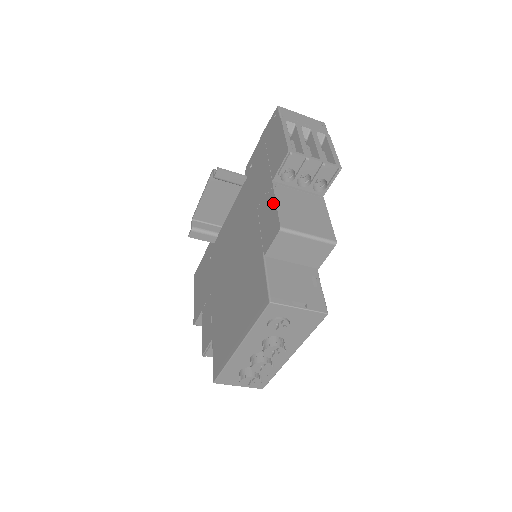
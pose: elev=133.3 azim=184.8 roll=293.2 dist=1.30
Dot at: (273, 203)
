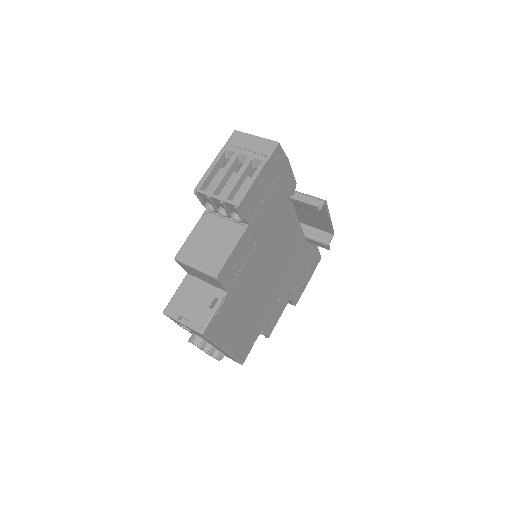
Dot at: (194, 231)
